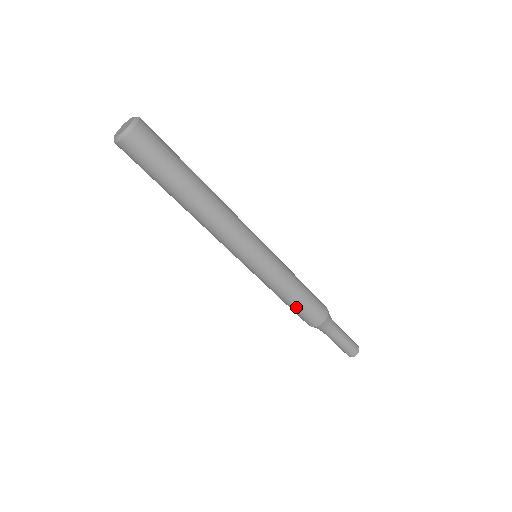
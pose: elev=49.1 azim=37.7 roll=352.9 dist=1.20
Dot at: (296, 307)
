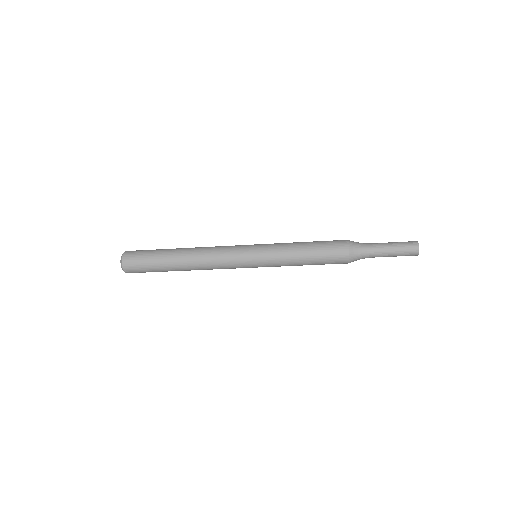
Dot at: (316, 258)
